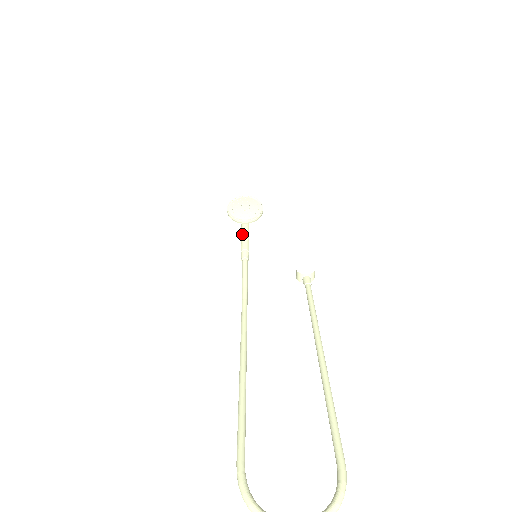
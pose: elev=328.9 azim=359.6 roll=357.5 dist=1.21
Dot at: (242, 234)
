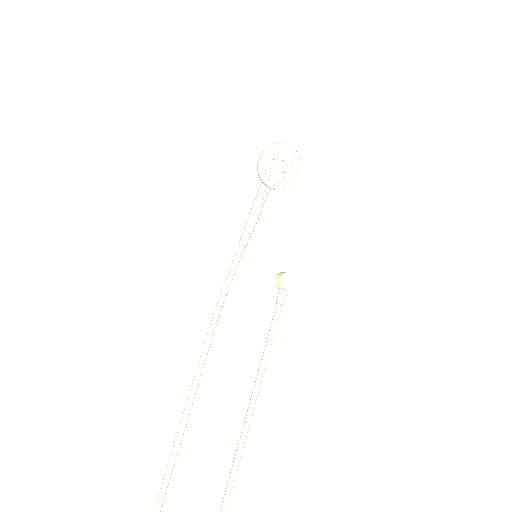
Dot at: (257, 204)
